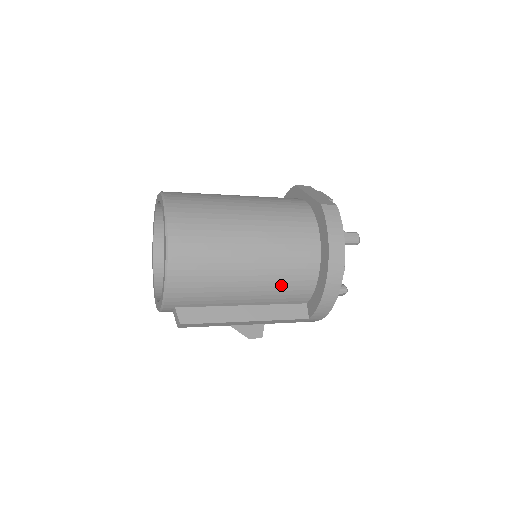
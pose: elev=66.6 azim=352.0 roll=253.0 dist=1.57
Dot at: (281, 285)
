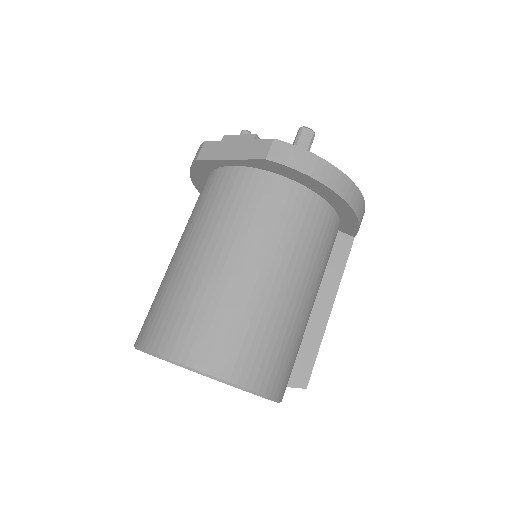
Dot at: (323, 258)
